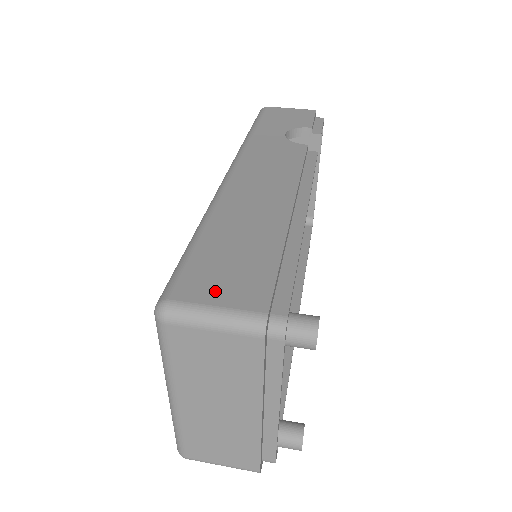
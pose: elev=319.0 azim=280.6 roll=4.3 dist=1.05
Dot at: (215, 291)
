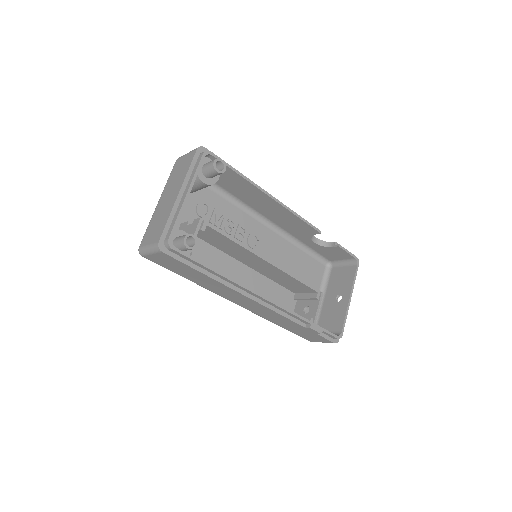
Dot at: occluded
